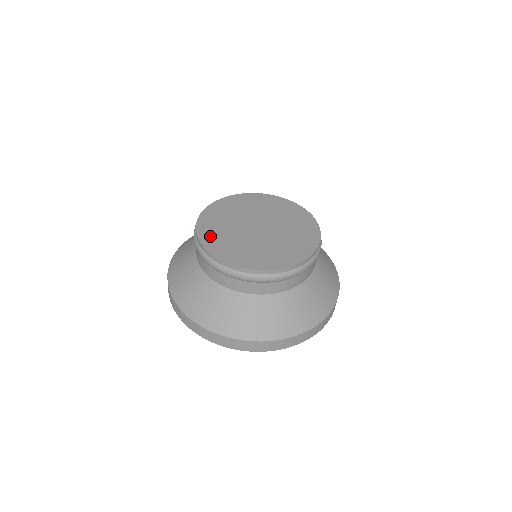
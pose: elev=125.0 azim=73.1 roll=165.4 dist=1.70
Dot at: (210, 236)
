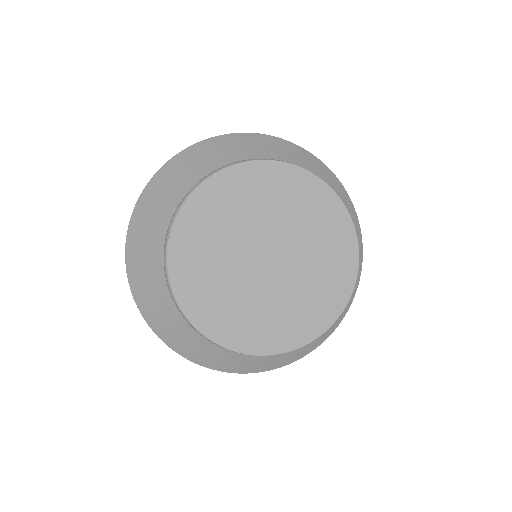
Dot at: (253, 337)
